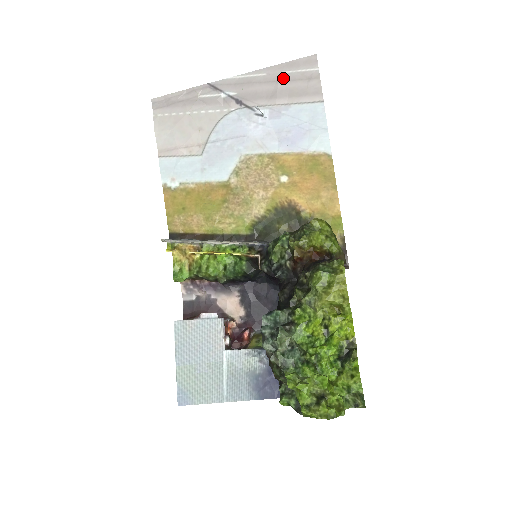
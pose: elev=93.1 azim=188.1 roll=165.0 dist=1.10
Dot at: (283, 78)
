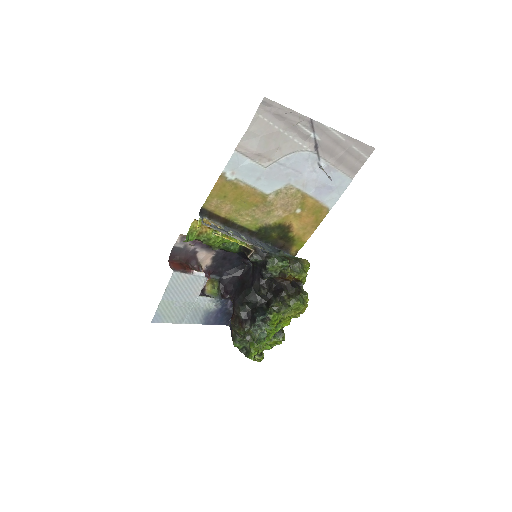
Dot at: (350, 150)
